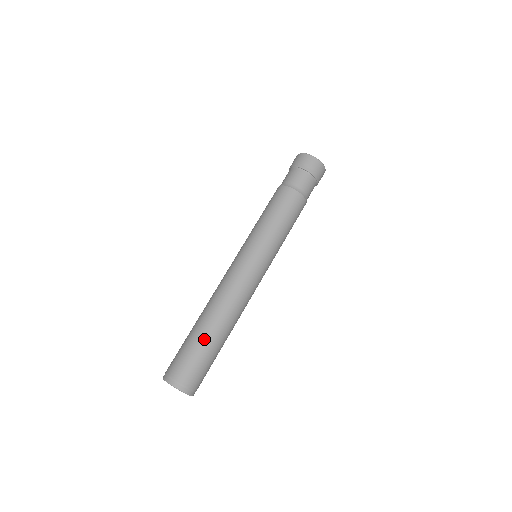
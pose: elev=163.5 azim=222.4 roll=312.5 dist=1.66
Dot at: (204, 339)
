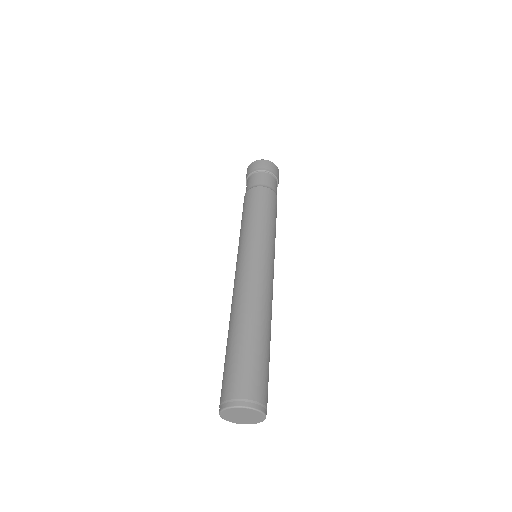
Dot at: (229, 345)
